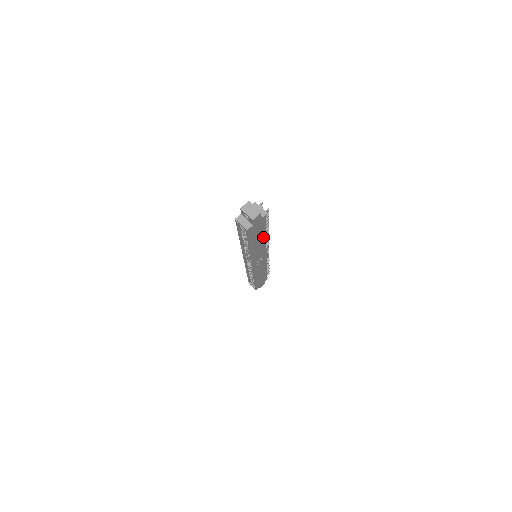
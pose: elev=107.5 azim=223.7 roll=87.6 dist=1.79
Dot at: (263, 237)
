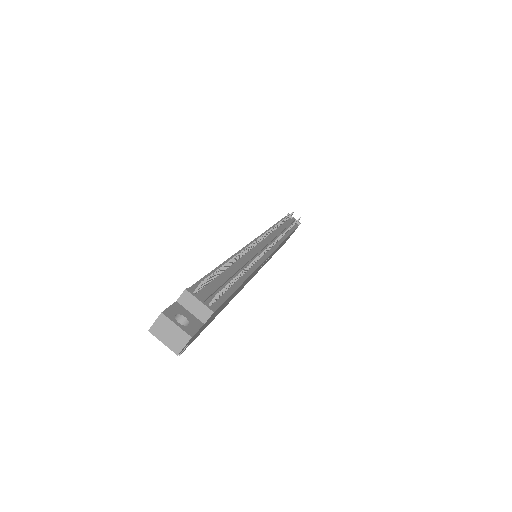
Dot at: occluded
